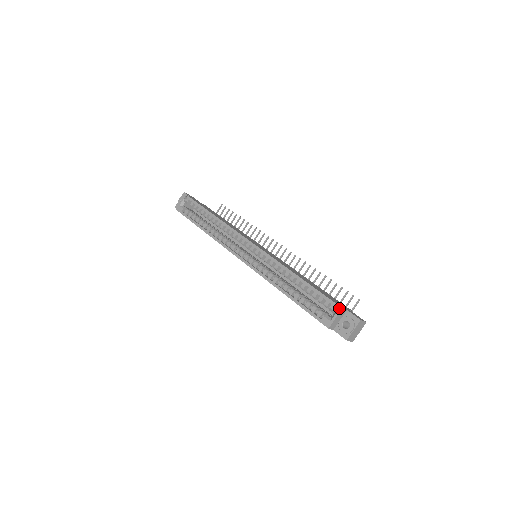
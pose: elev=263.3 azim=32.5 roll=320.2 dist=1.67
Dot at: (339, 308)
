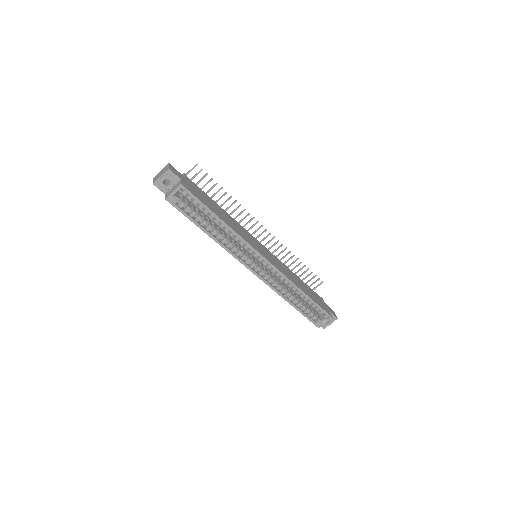
Dot at: (331, 318)
